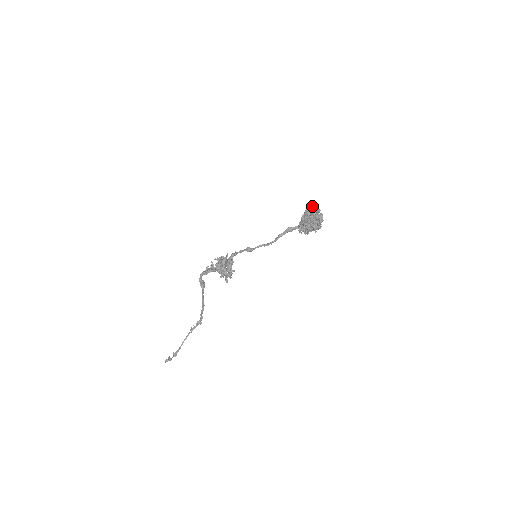
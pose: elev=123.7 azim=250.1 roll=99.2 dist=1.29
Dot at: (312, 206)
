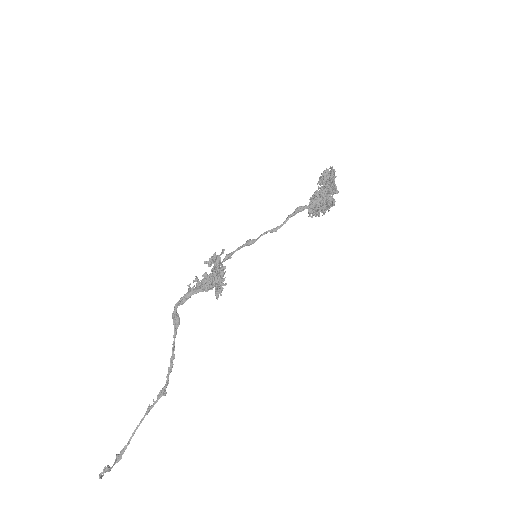
Dot at: (326, 173)
